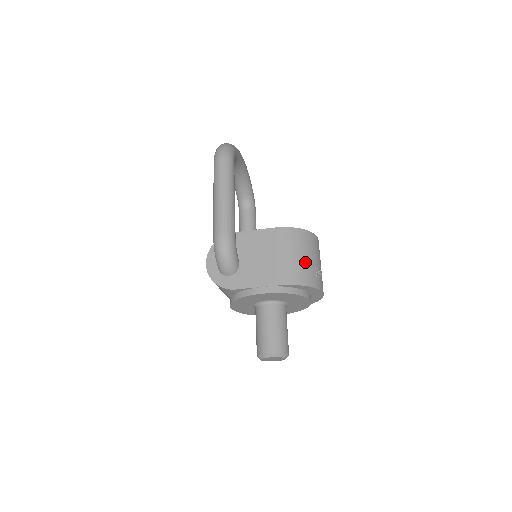
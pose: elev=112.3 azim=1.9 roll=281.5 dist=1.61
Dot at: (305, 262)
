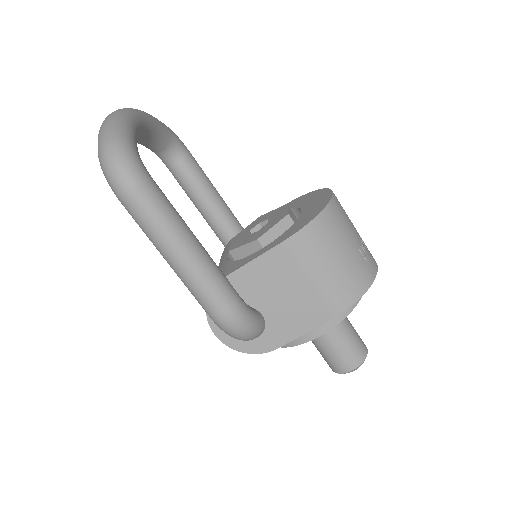
Dot at: (348, 260)
